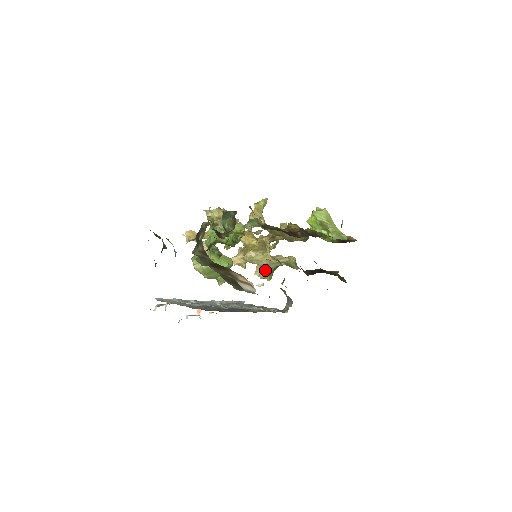
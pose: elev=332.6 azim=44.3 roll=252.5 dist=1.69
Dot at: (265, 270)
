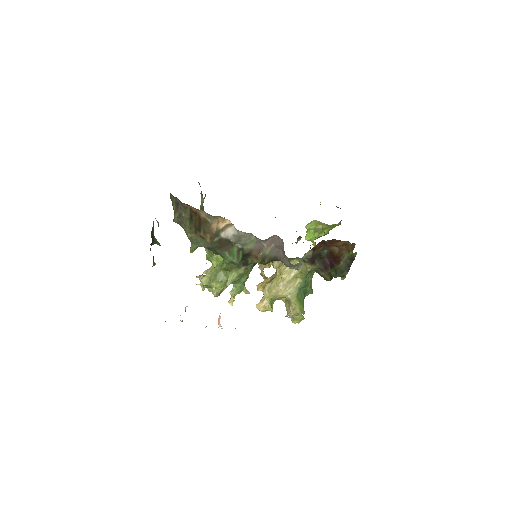
Dot at: (289, 299)
